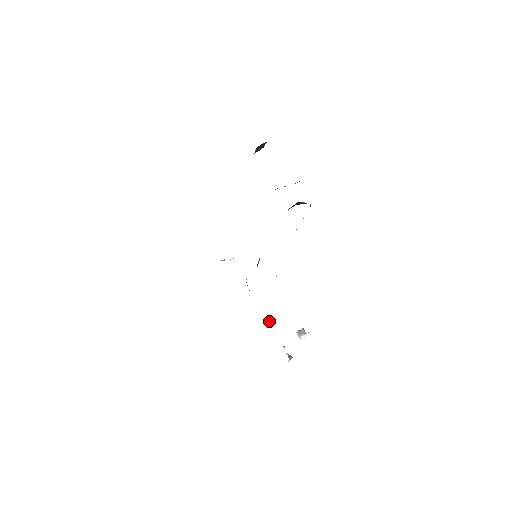
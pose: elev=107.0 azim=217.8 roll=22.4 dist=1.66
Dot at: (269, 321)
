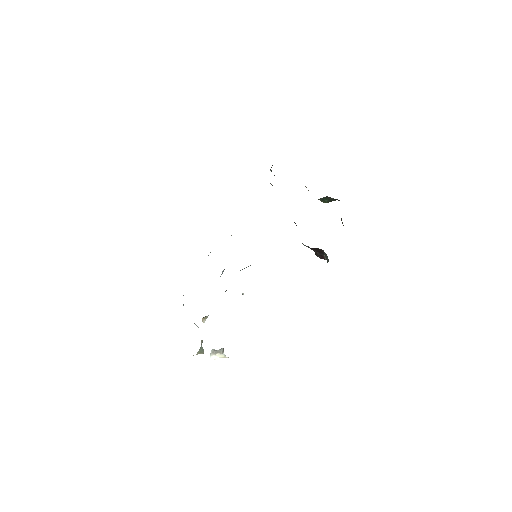
Dot at: (206, 316)
